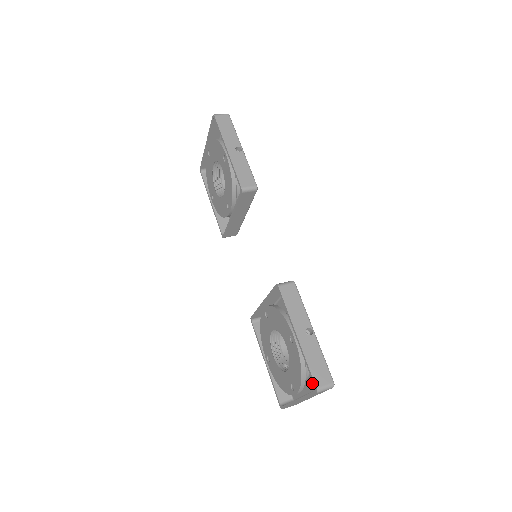
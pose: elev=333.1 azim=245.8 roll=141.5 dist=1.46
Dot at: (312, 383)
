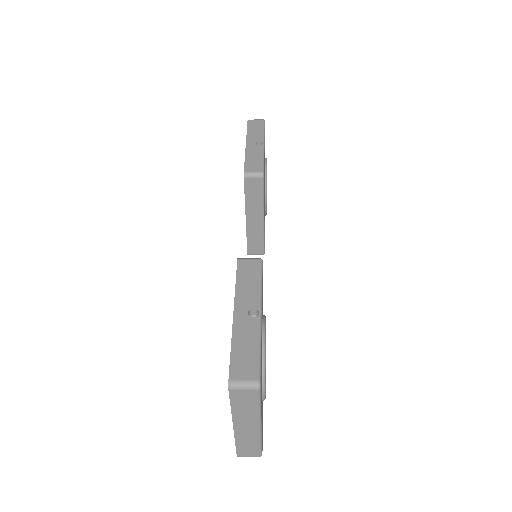
Dot at: occluded
